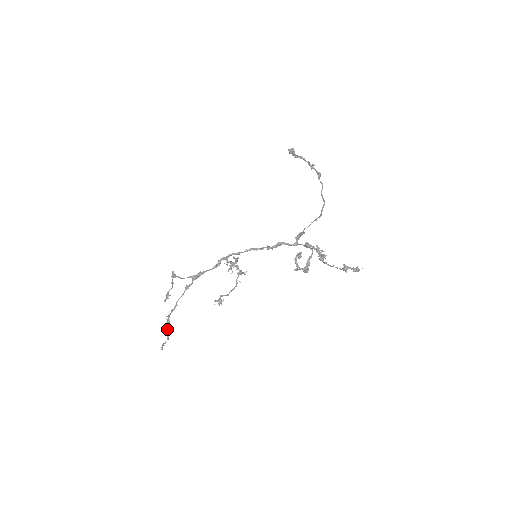
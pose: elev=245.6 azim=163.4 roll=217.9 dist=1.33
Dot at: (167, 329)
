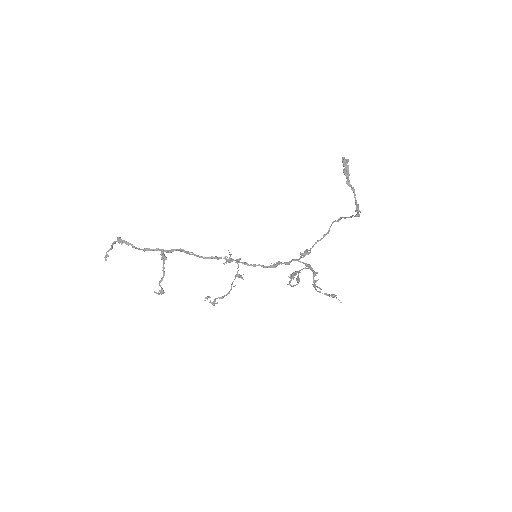
Dot at: (115, 243)
